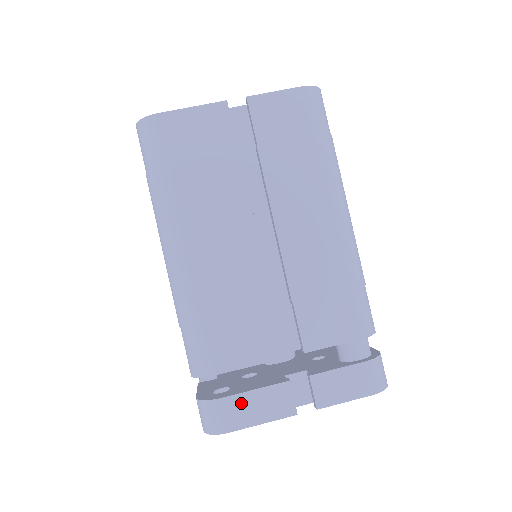
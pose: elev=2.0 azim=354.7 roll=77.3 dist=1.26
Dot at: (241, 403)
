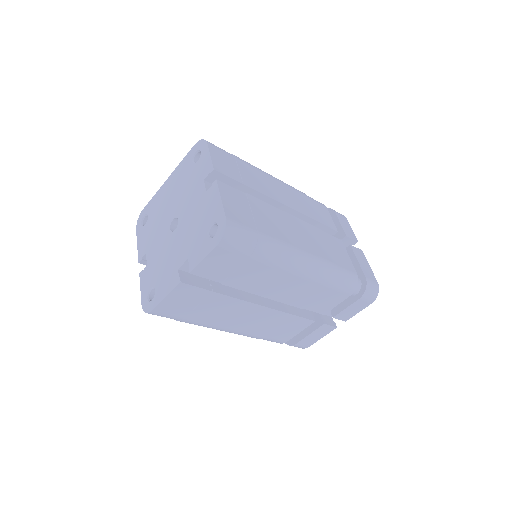
Dot at: (307, 340)
